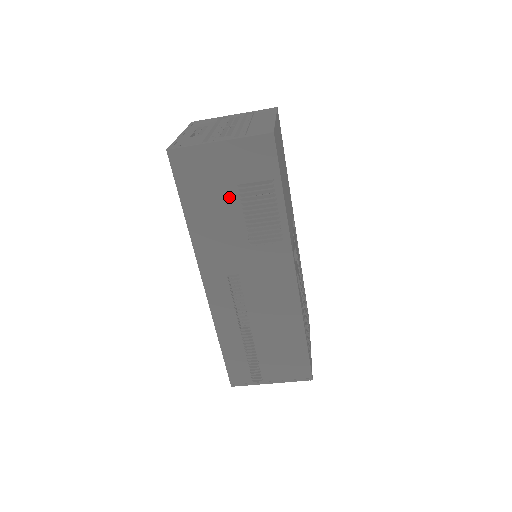
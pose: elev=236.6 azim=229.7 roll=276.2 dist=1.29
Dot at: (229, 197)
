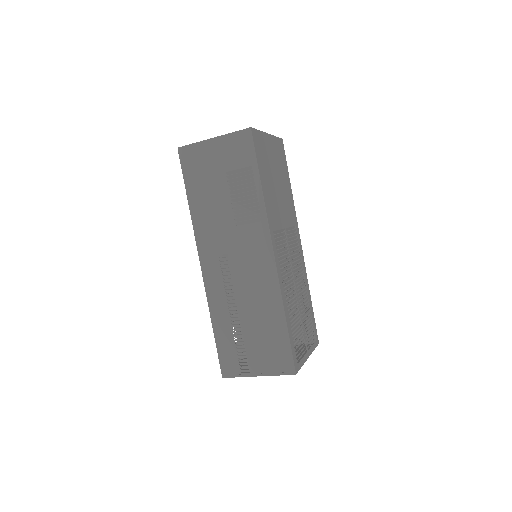
Dot at: (220, 183)
